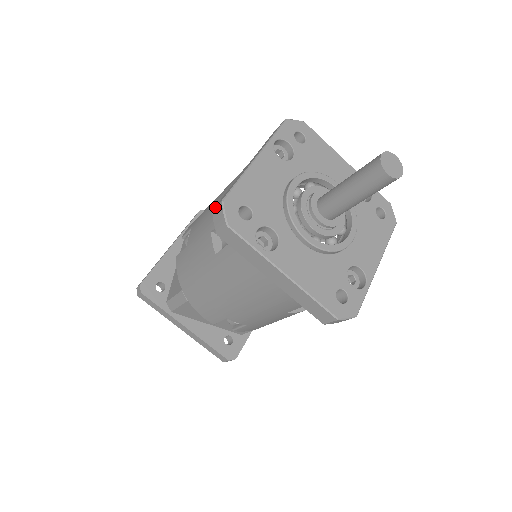
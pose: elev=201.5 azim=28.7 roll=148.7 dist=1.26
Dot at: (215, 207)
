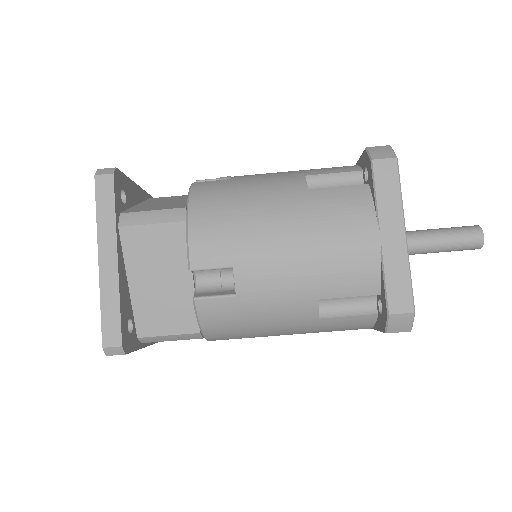
Dot at: (375, 146)
